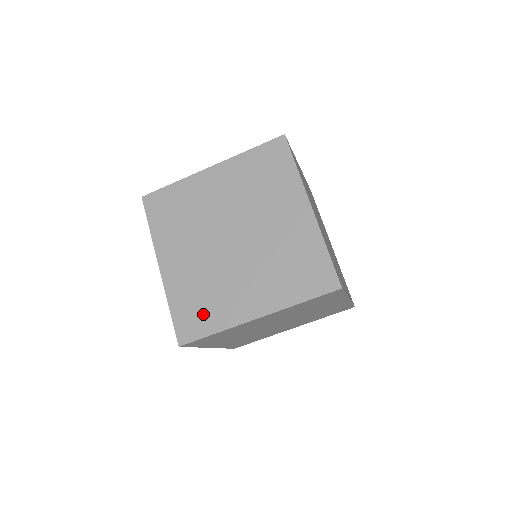
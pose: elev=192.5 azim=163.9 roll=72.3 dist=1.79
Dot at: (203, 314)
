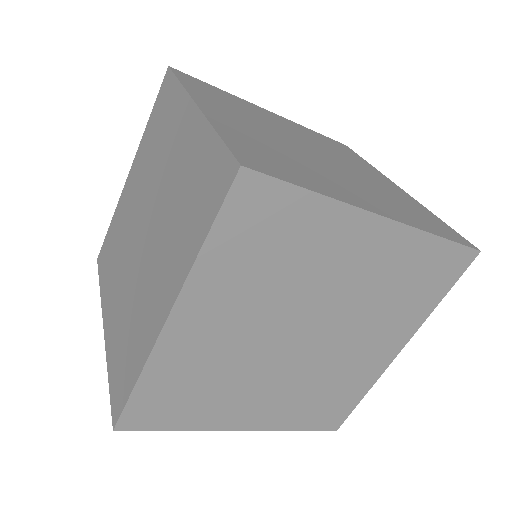
Dot at: (286, 167)
